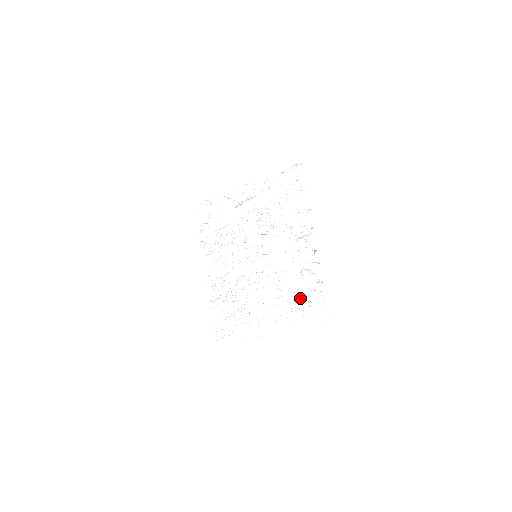
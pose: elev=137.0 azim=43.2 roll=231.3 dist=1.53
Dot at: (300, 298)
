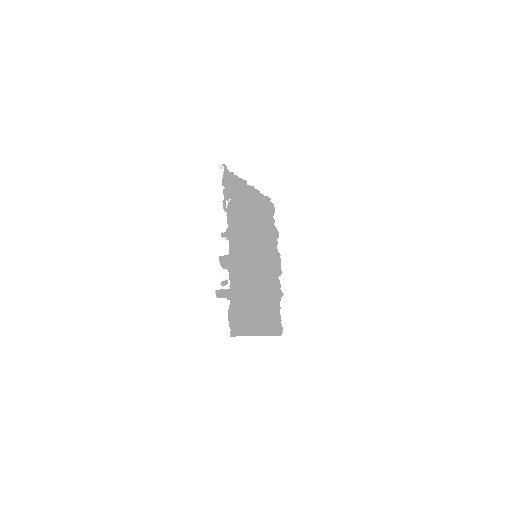
Dot at: (244, 302)
